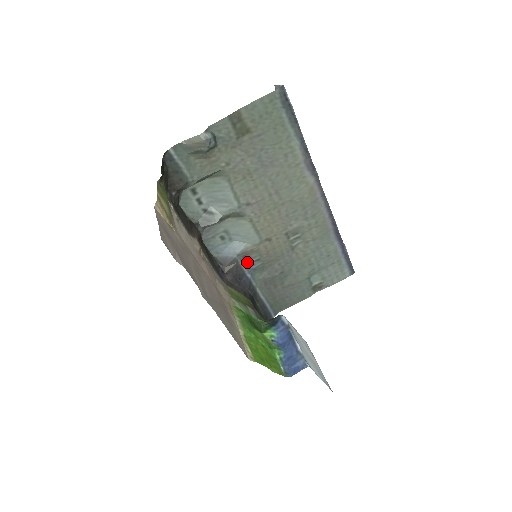
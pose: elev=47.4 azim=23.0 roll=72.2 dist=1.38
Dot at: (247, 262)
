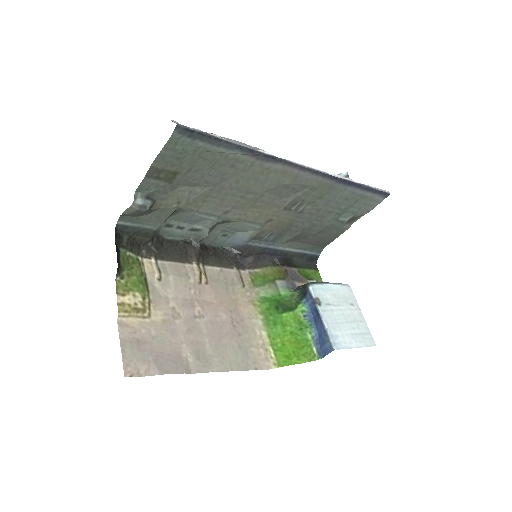
Dot at: (261, 240)
